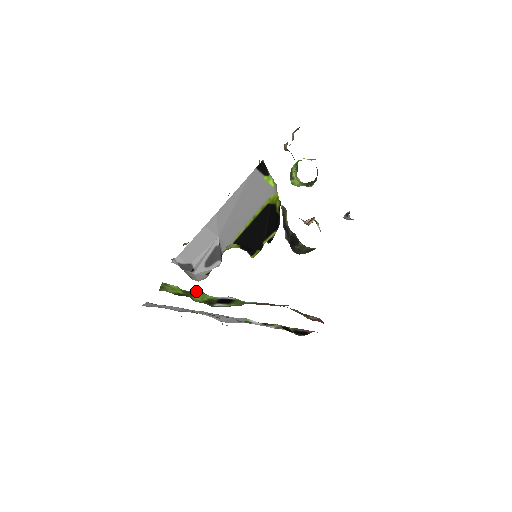
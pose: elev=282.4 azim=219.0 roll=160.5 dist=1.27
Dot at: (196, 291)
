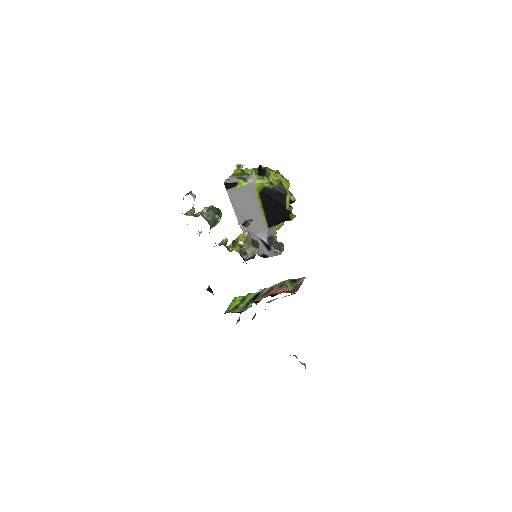
Dot at: (247, 294)
